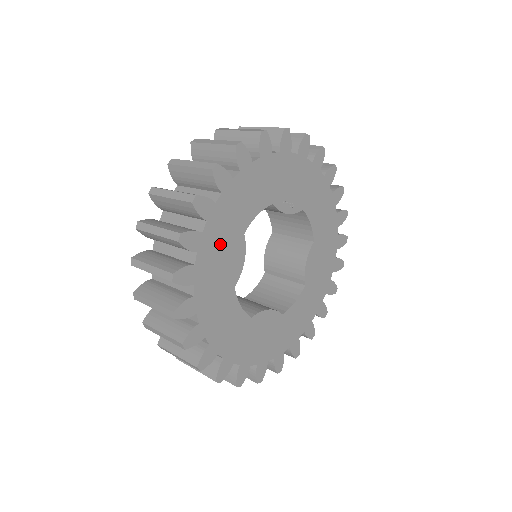
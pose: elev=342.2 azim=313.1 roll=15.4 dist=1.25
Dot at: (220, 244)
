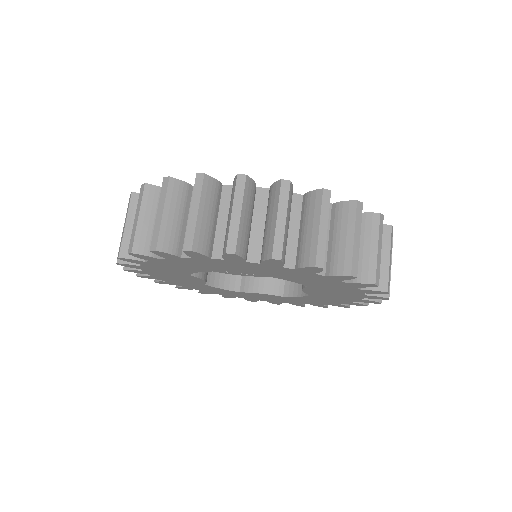
Dot at: (167, 275)
